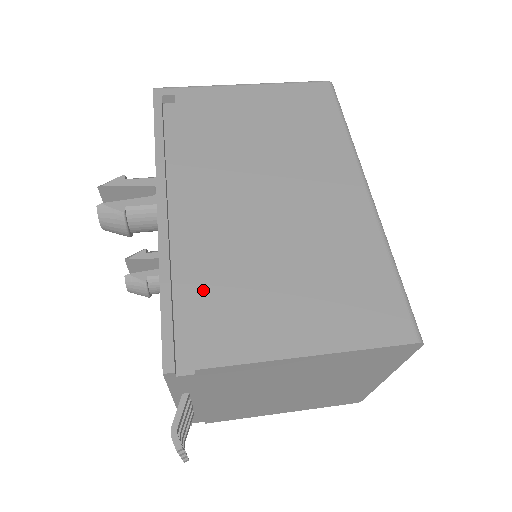
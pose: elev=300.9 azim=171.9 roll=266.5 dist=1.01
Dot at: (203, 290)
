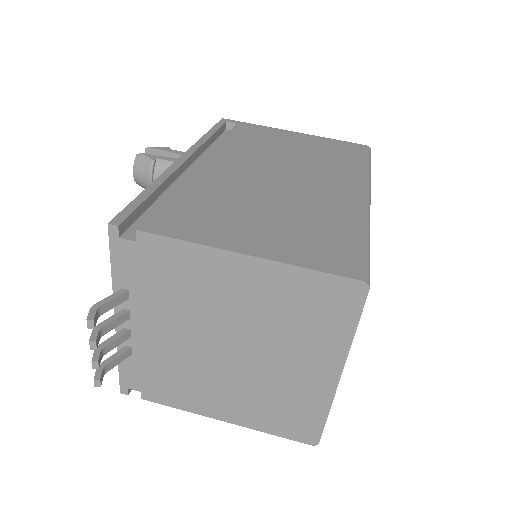
Dot at: (180, 198)
